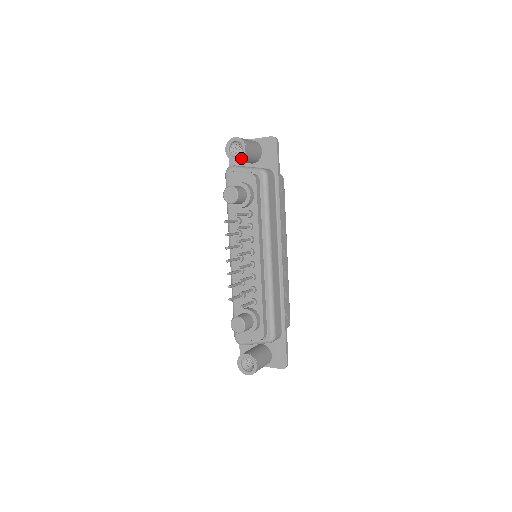
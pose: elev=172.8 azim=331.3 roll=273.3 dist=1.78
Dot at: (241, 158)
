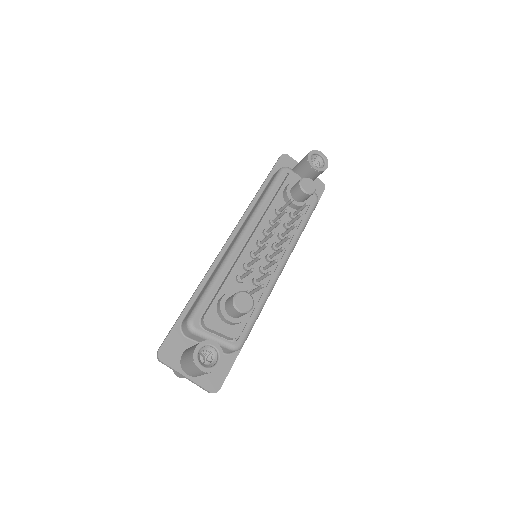
Dot at: (319, 171)
